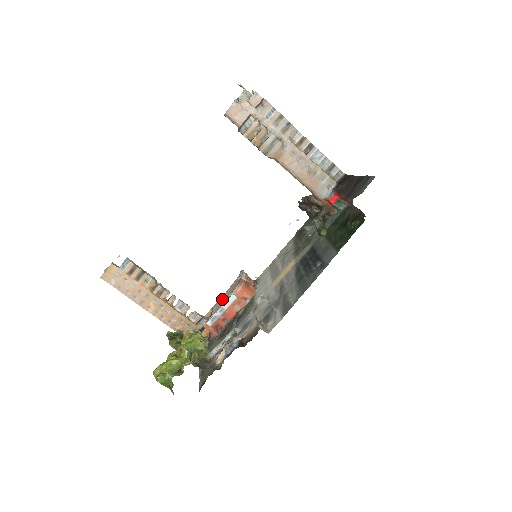
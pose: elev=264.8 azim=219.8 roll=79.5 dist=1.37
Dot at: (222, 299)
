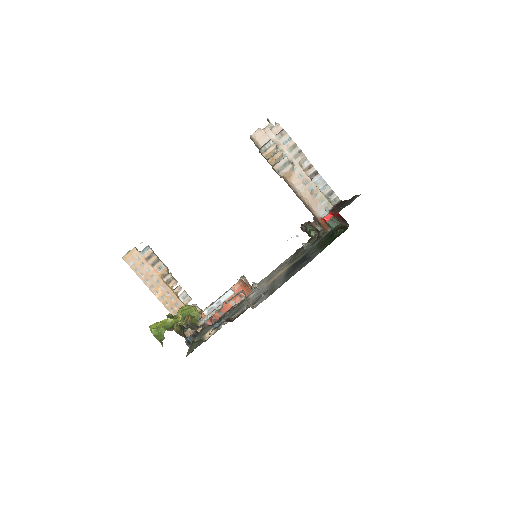
Dot at: (221, 296)
